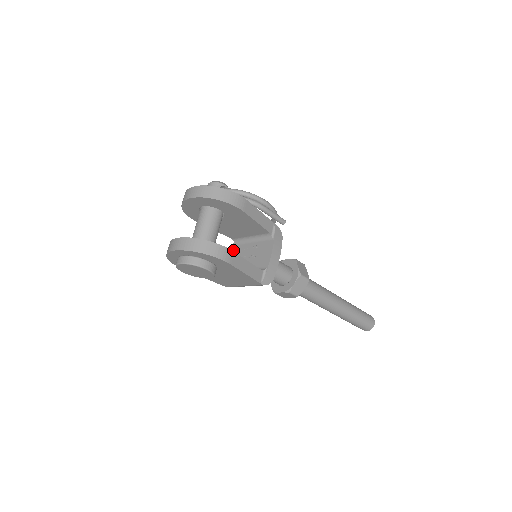
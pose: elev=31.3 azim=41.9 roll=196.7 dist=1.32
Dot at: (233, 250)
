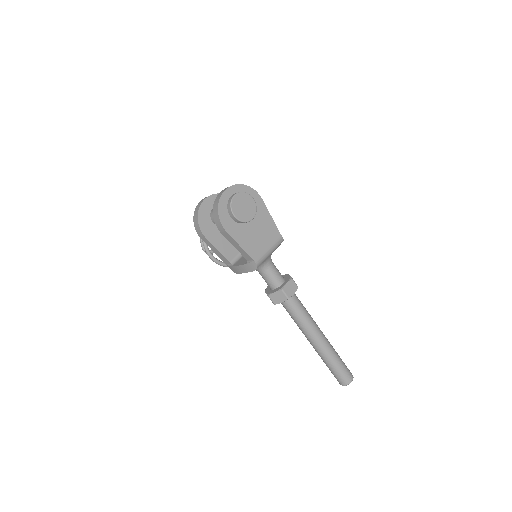
Dot at: (236, 264)
